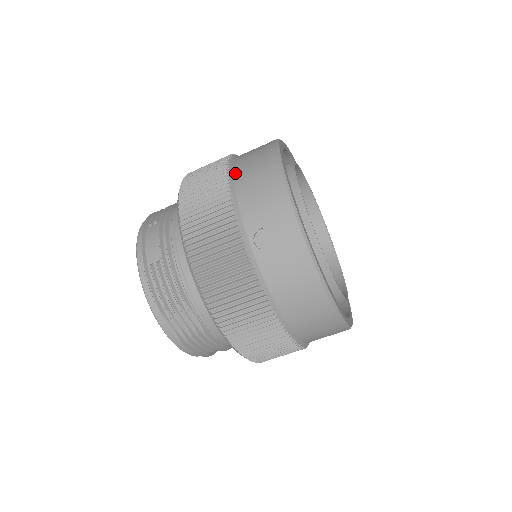
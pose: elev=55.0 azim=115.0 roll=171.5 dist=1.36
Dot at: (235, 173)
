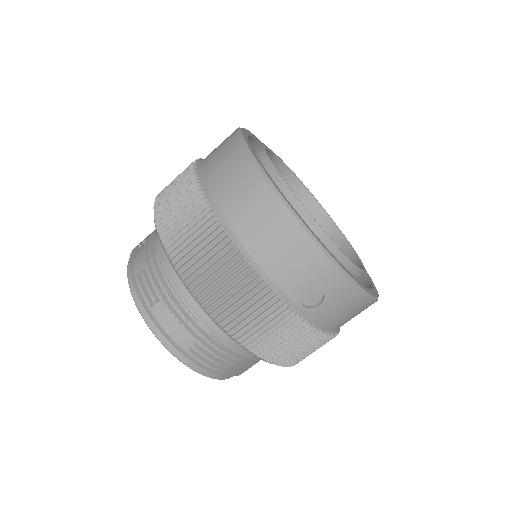
Dot at: (240, 237)
